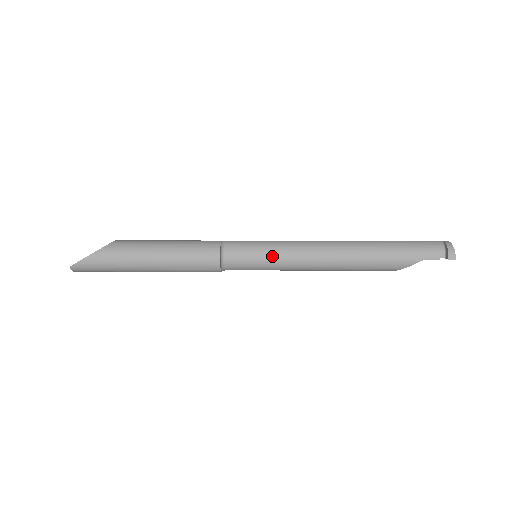
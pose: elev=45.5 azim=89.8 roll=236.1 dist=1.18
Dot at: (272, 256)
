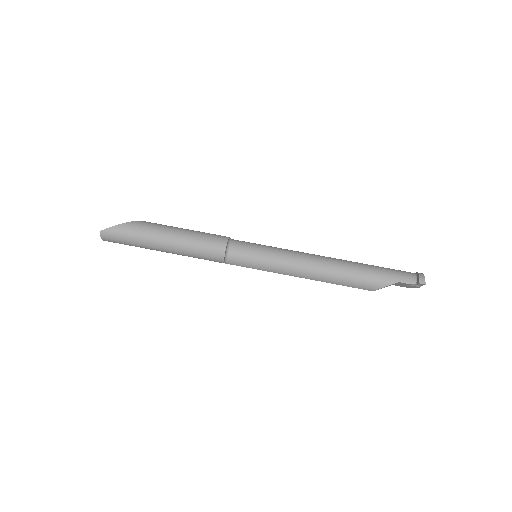
Dot at: (270, 255)
